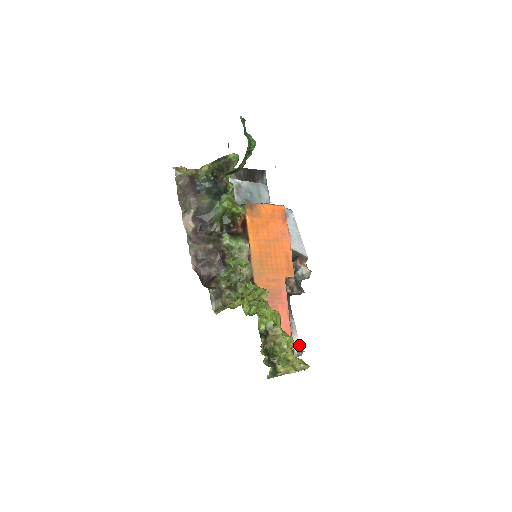
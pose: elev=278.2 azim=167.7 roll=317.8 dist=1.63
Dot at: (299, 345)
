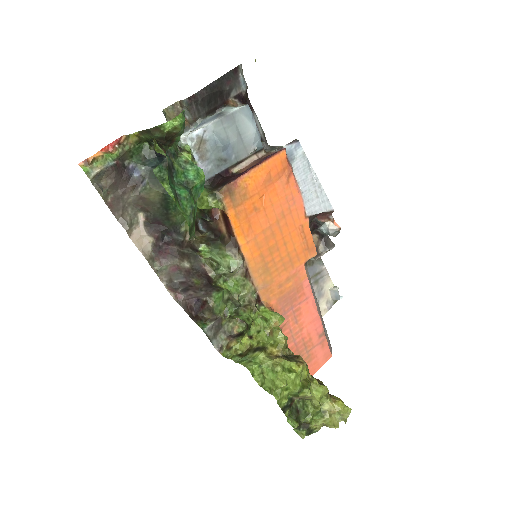
Dot at: (334, 294)
